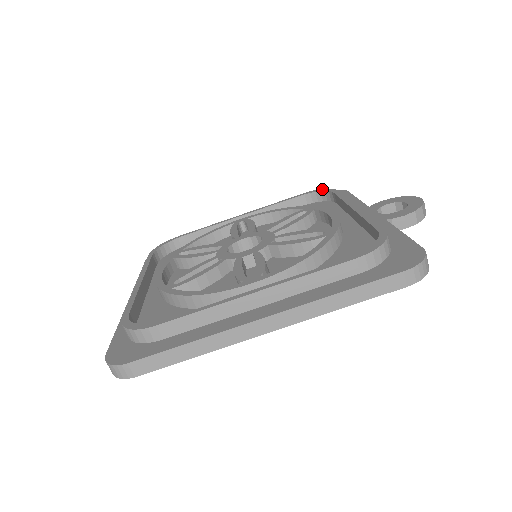
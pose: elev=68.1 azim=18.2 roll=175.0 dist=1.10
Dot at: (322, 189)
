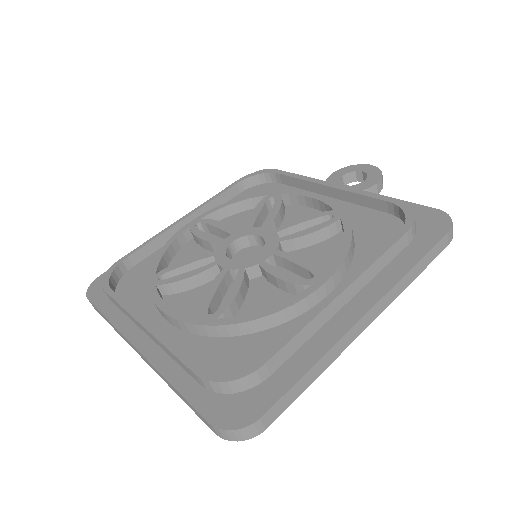
Dot at: (258, 172)
